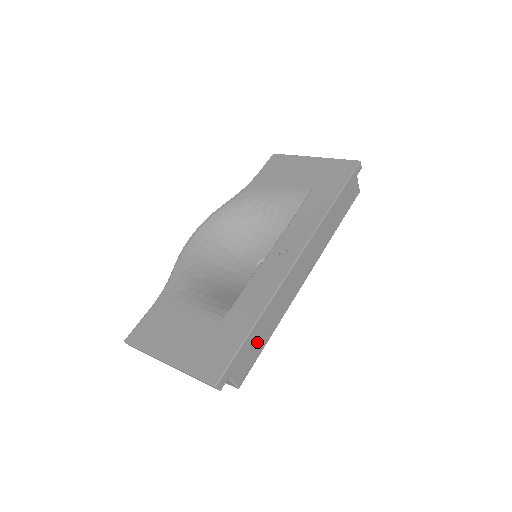
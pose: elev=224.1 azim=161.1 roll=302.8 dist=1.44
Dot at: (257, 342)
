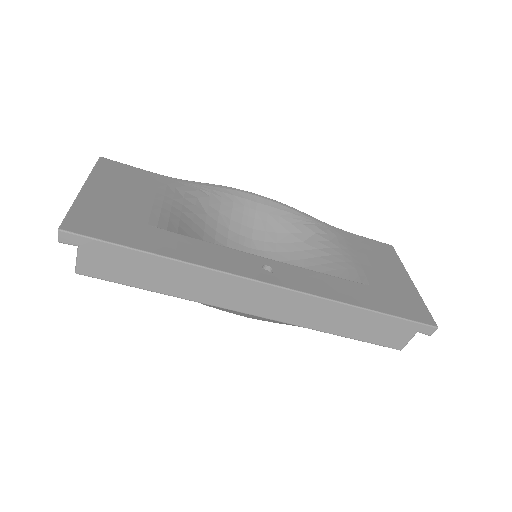
Dot at: (139, 271)
